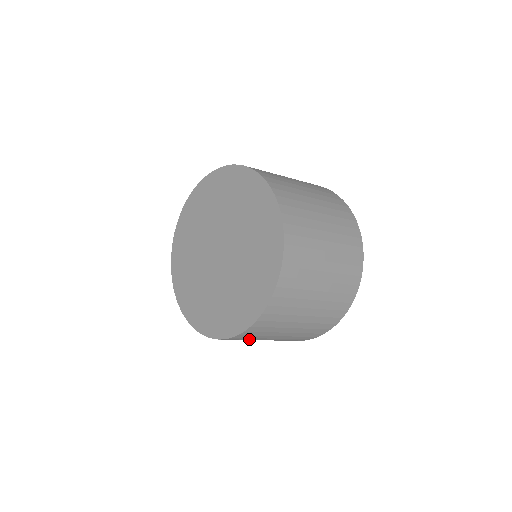
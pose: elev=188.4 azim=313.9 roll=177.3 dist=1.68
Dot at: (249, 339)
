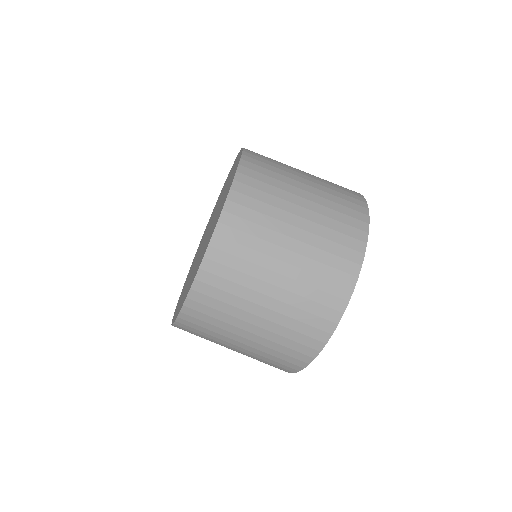
Dot at: (237, 282)
